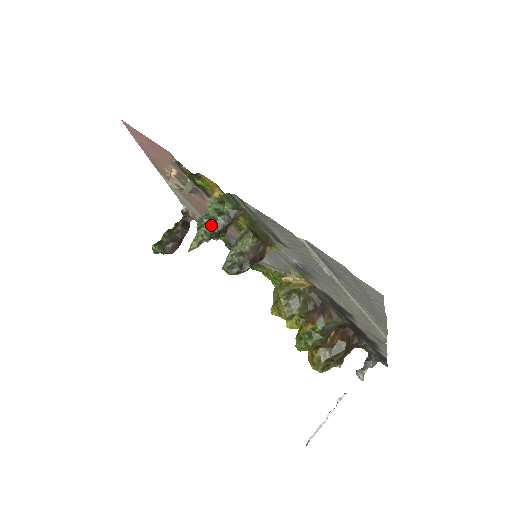
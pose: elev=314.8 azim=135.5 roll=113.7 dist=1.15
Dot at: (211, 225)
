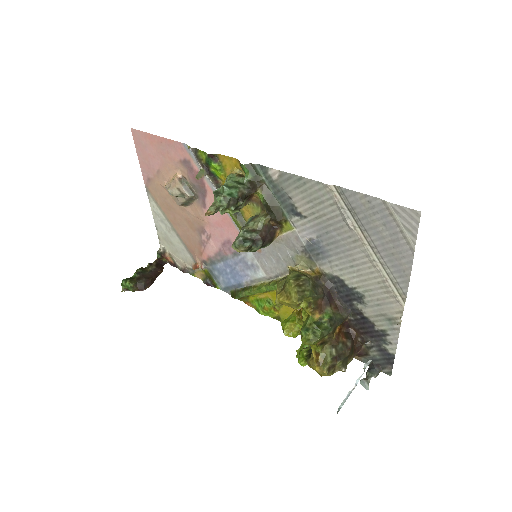
Dot at: (231, 192)
